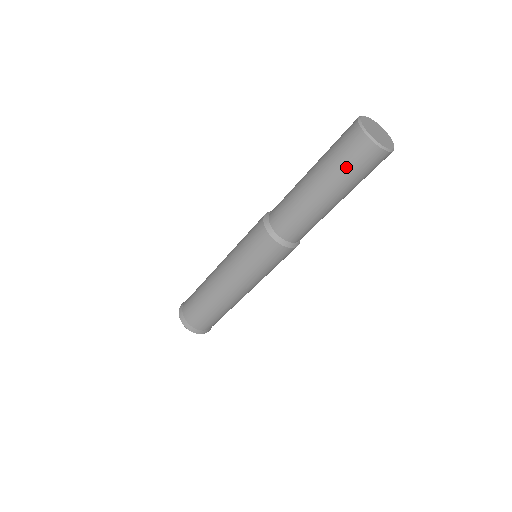
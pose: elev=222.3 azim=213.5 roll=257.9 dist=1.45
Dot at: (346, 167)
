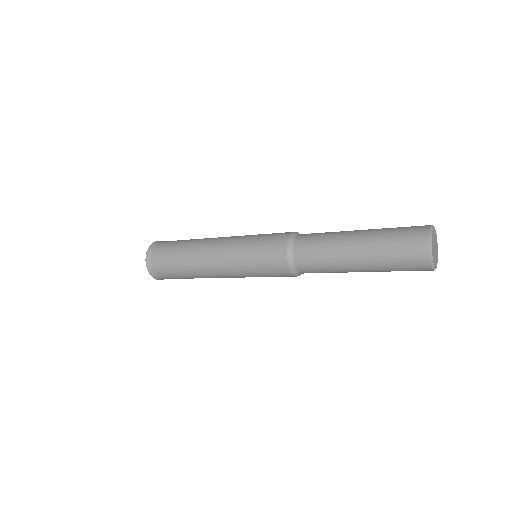
Dot at: occluded
